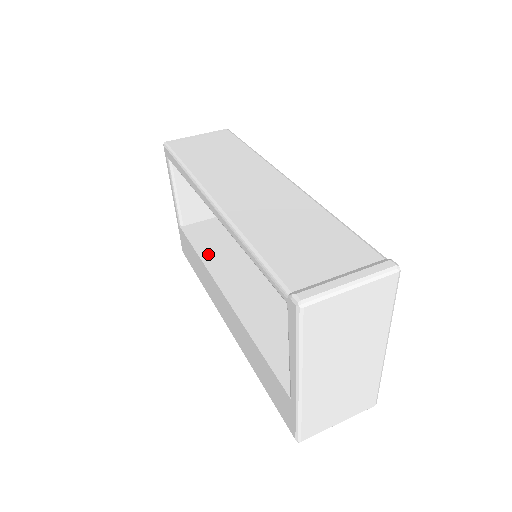
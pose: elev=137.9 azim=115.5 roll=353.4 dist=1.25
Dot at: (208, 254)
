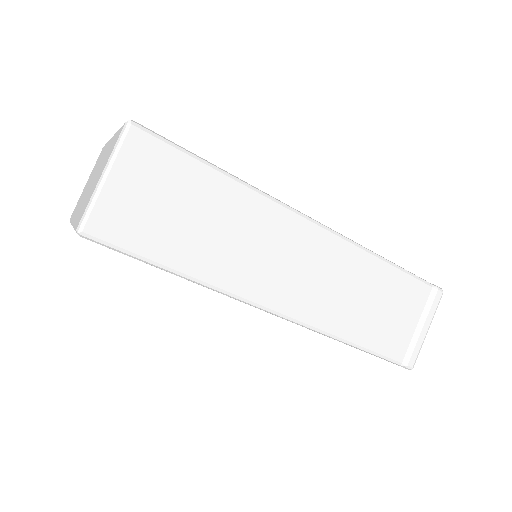
Dot at: occluded
